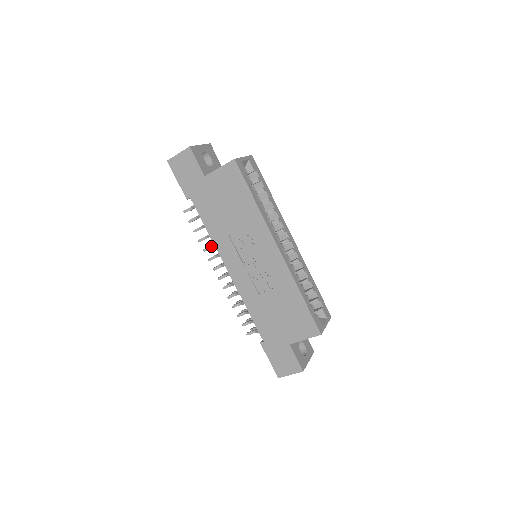
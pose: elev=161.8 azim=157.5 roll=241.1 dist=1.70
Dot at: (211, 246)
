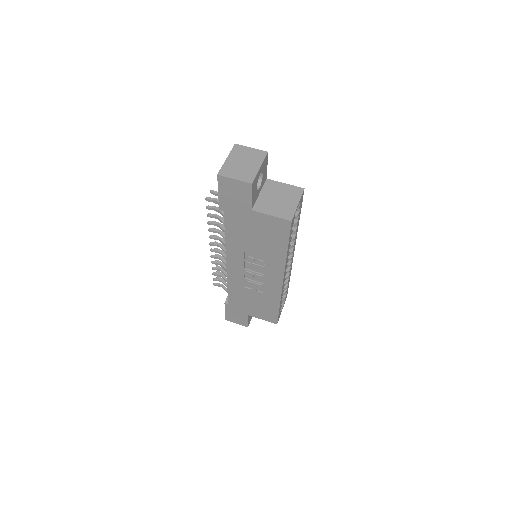
Dot at: (218, 232)
